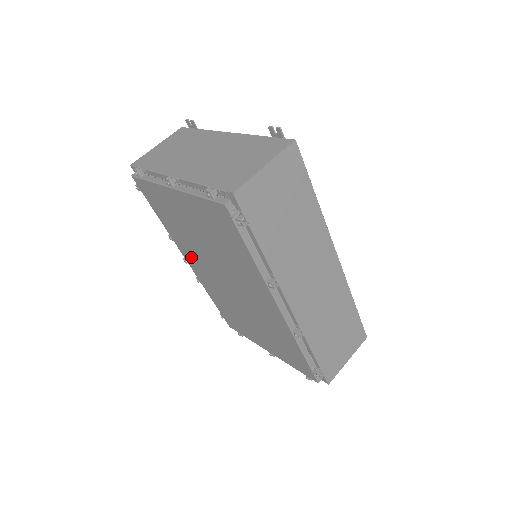
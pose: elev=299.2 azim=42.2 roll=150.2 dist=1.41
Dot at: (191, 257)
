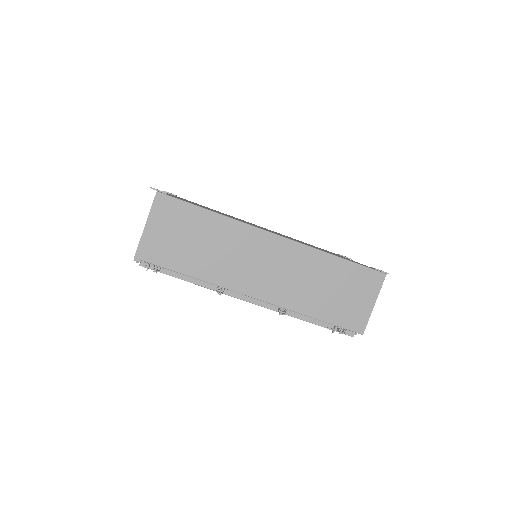
Dot at: occluded
